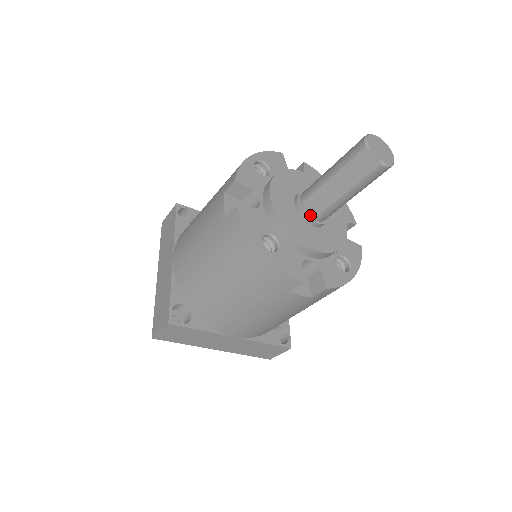
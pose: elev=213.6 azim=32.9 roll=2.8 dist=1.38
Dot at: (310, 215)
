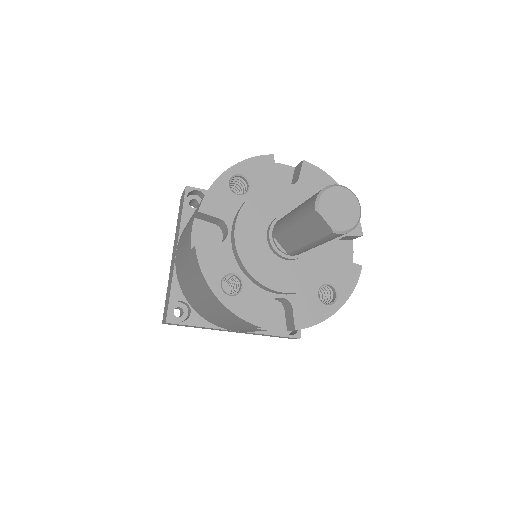
Dot at: (281, 251)
